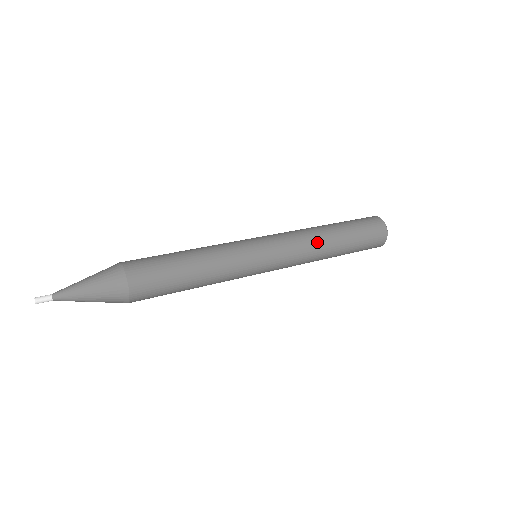
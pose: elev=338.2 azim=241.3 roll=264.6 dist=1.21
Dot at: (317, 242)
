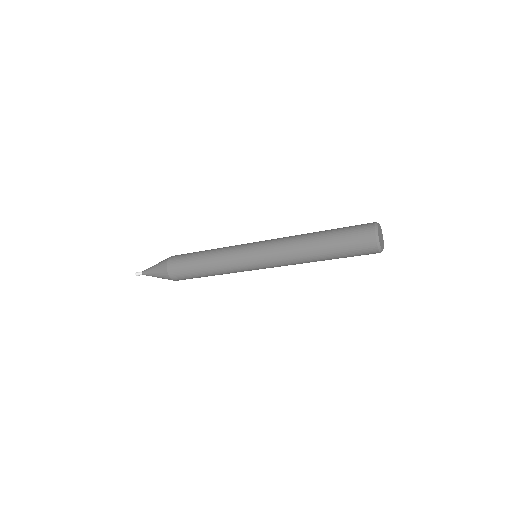
Dot at: occluded
